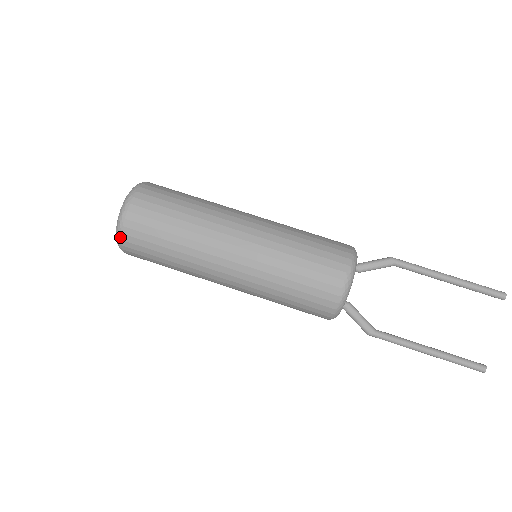
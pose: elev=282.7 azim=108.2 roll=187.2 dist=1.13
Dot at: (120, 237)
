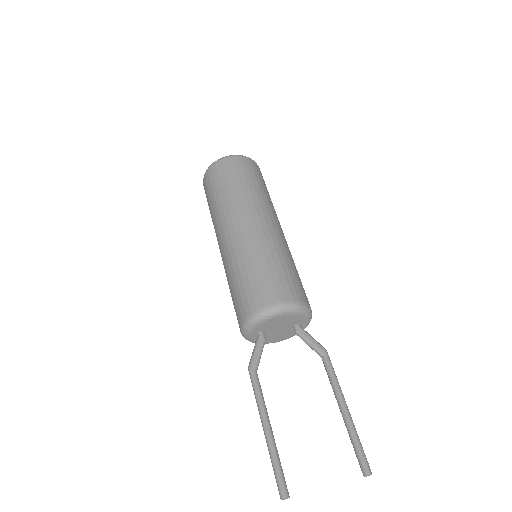
Dot at: (212, 165)
